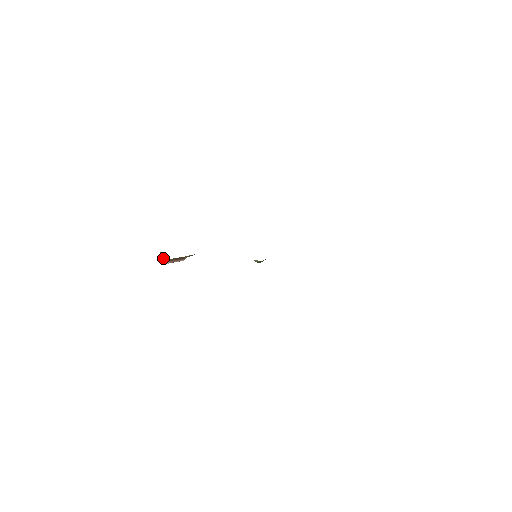
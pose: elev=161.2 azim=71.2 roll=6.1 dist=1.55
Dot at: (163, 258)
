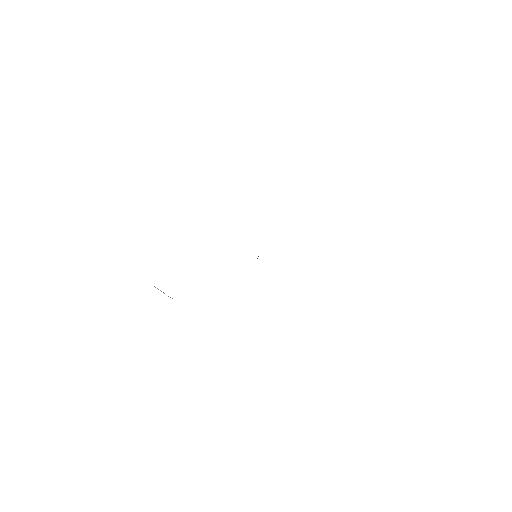
Dot at: occluded
